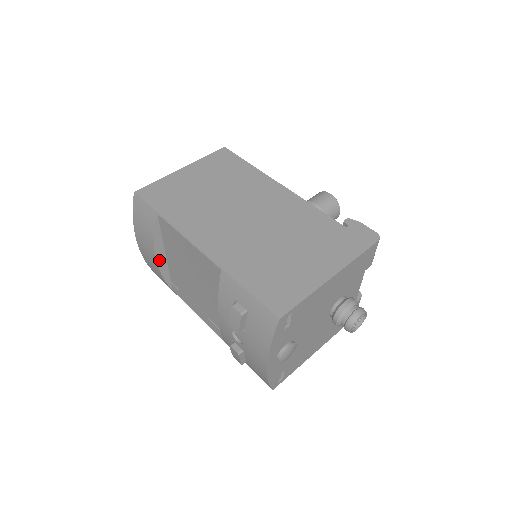
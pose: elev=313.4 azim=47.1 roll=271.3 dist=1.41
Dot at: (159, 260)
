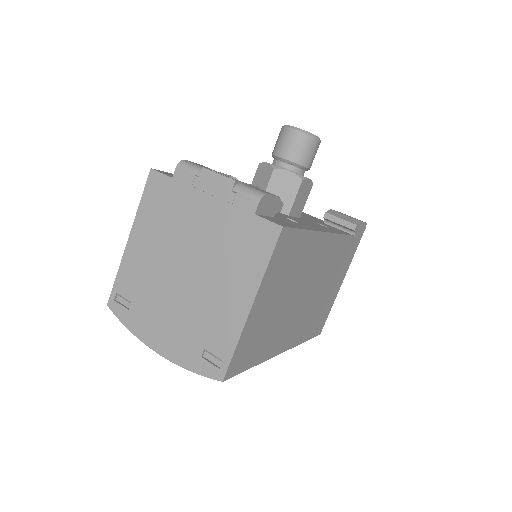
Dot at: occluded
